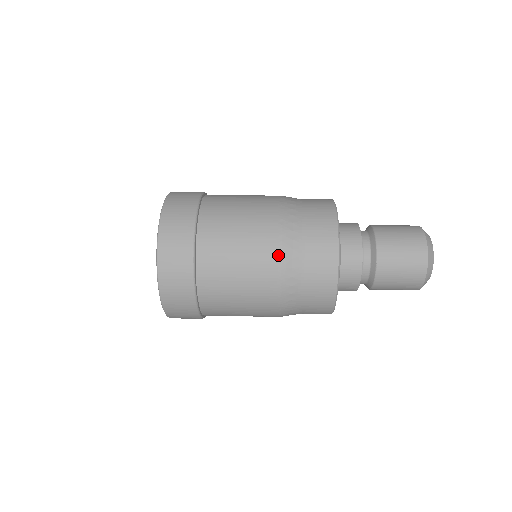
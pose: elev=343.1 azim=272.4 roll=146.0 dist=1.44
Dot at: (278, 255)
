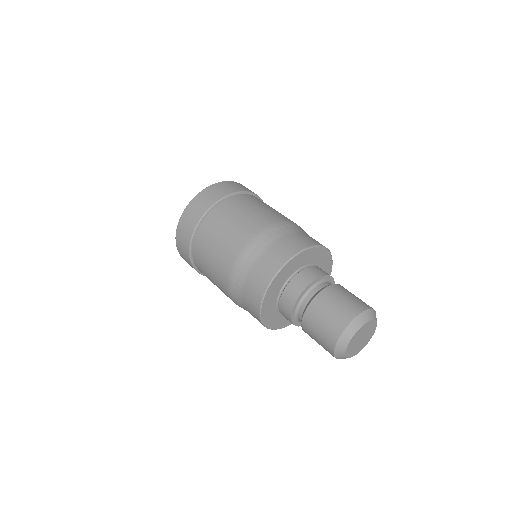
Dot at: (233, 262)
